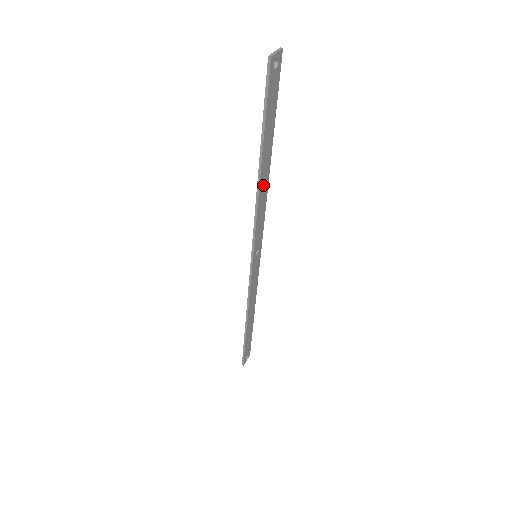
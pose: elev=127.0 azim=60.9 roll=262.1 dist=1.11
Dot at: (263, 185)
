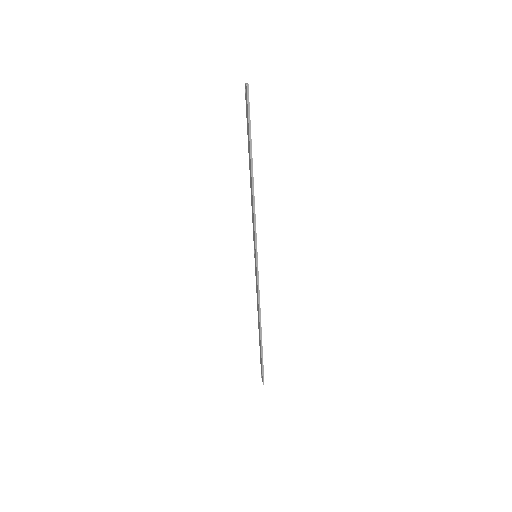
Dot at: (253, 187)
